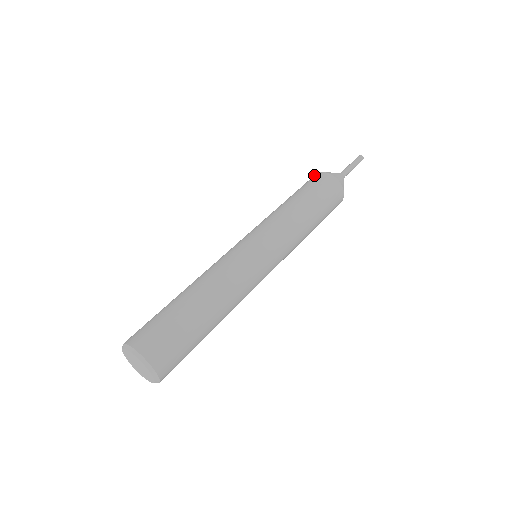
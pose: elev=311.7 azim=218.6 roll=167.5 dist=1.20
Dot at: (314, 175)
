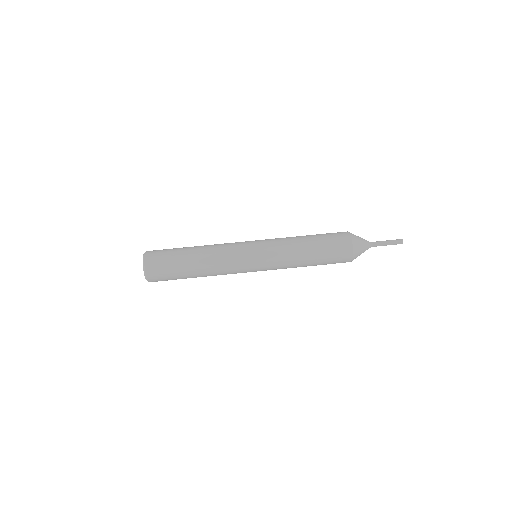
Dot at: occluded
